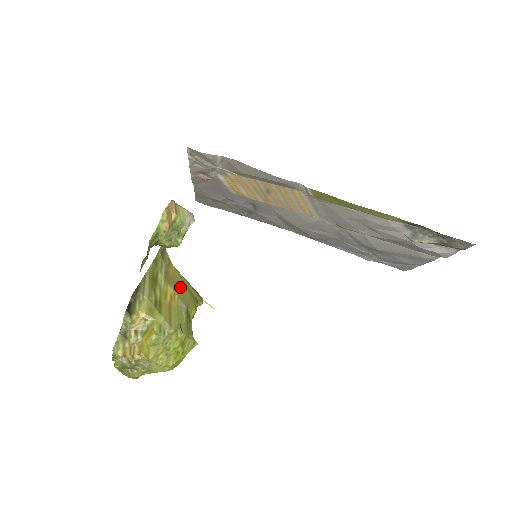
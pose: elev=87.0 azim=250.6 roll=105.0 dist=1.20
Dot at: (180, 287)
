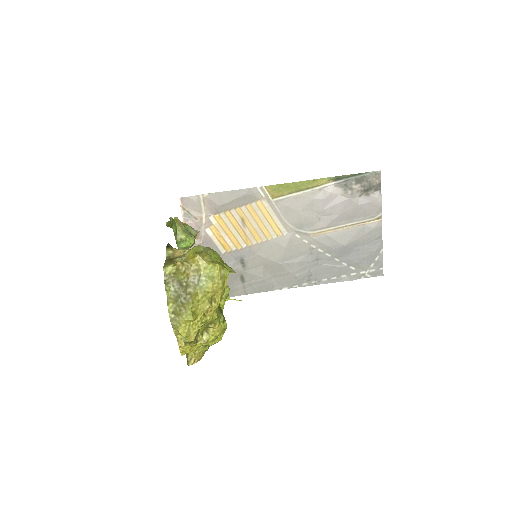
Dot at: occluded
